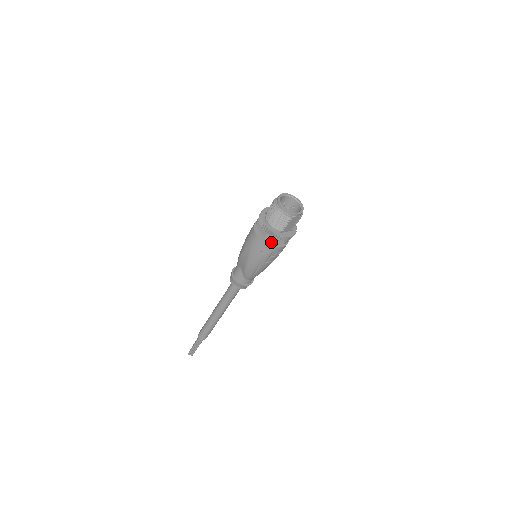
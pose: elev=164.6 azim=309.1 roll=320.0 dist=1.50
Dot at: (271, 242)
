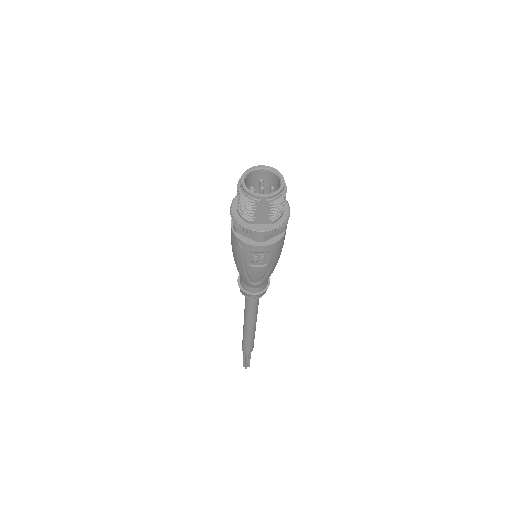
Dot at: occluded
